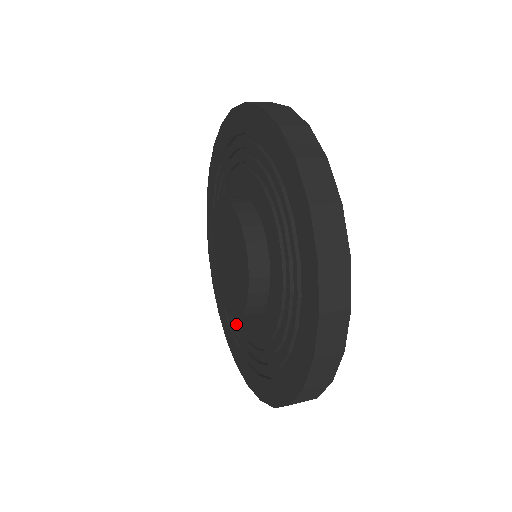
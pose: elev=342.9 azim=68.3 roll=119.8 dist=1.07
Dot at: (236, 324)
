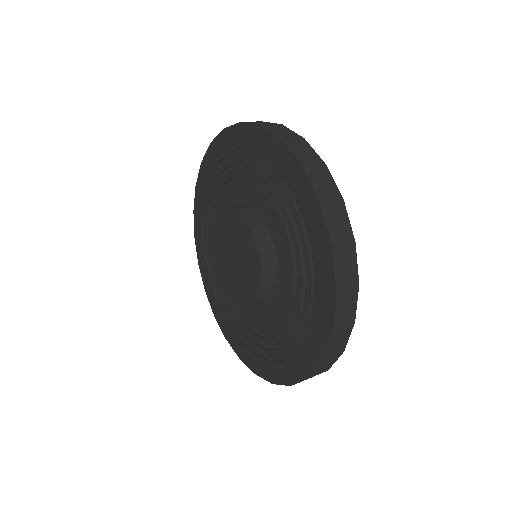
Dot at: (248, 332)
